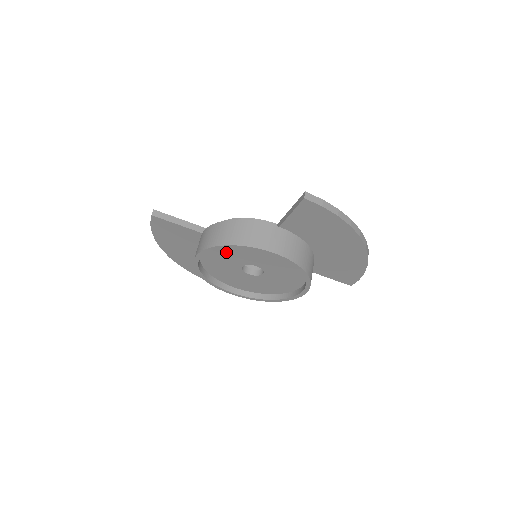
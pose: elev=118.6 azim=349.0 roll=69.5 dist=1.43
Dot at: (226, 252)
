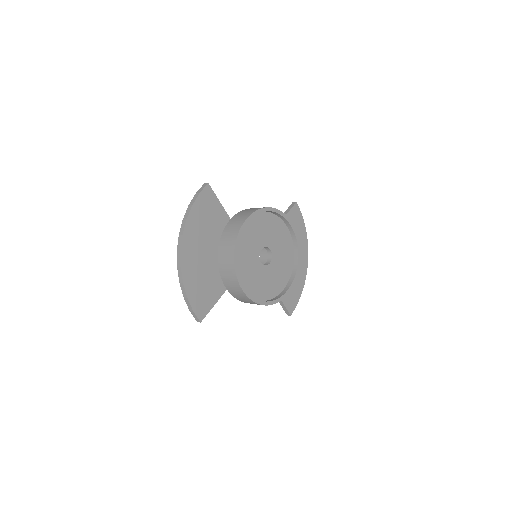
Dot at: (261, 225)
